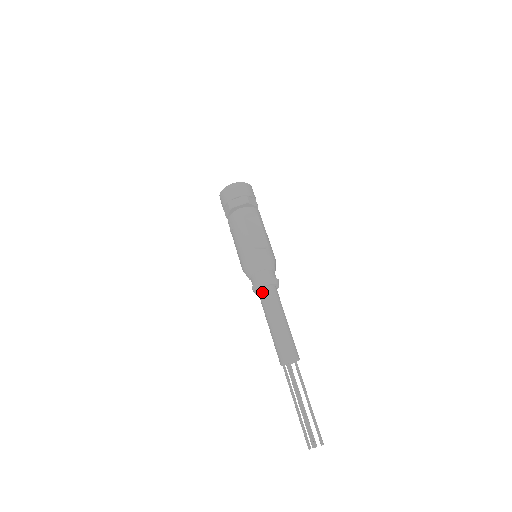
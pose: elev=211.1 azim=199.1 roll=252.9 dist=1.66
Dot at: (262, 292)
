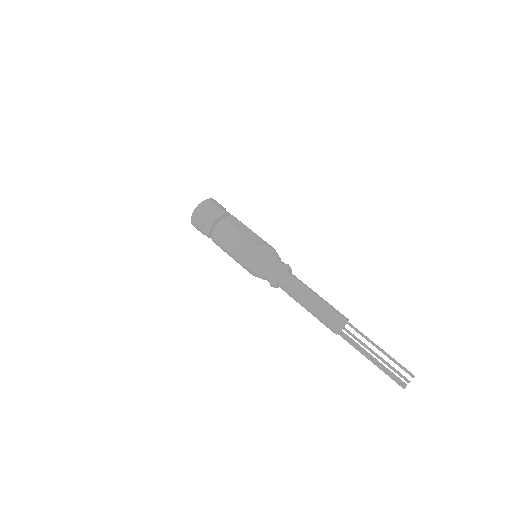
Dot at: (284, 280)
